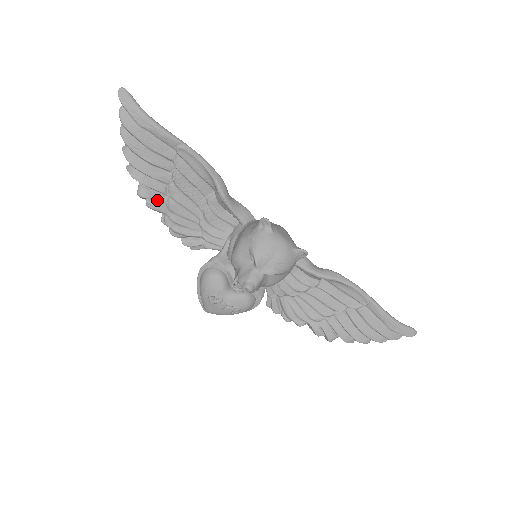
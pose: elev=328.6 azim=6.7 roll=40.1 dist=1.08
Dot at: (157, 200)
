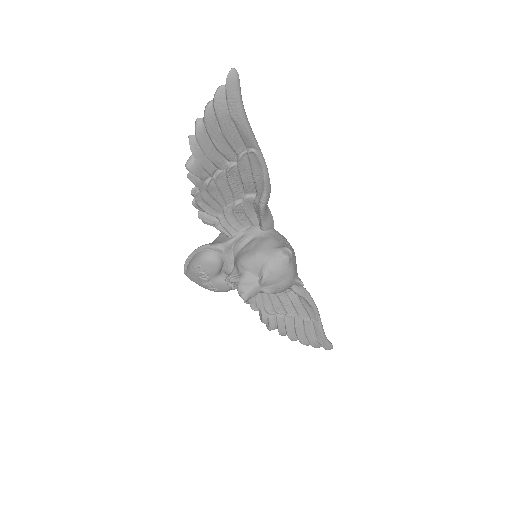
Dot at: (201, 177)
